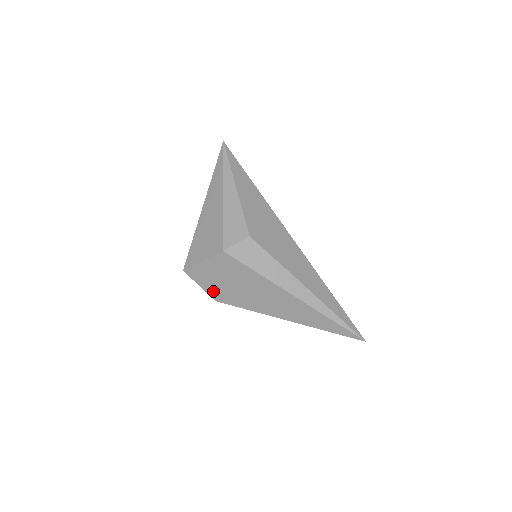
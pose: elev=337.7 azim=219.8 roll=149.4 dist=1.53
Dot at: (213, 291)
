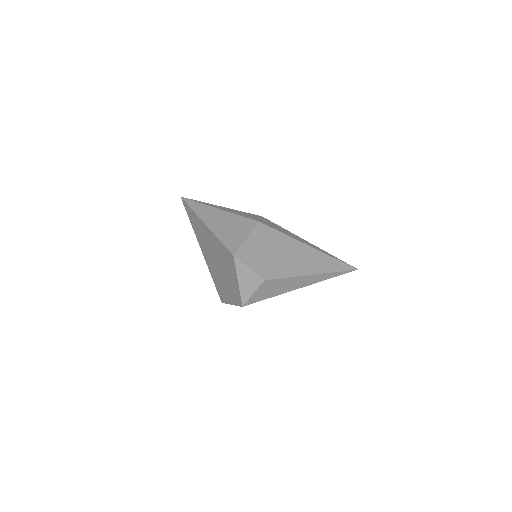
Dot at: (260, 269)
